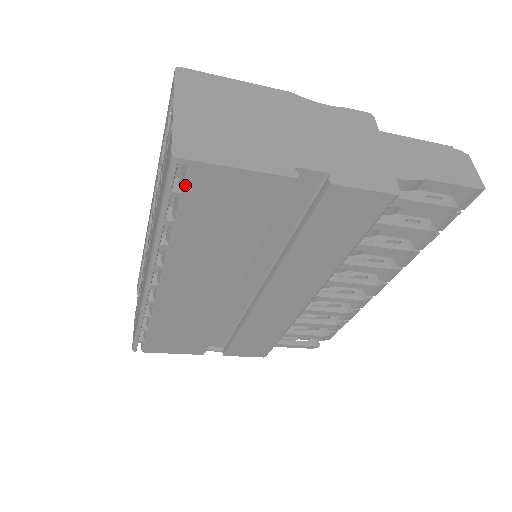
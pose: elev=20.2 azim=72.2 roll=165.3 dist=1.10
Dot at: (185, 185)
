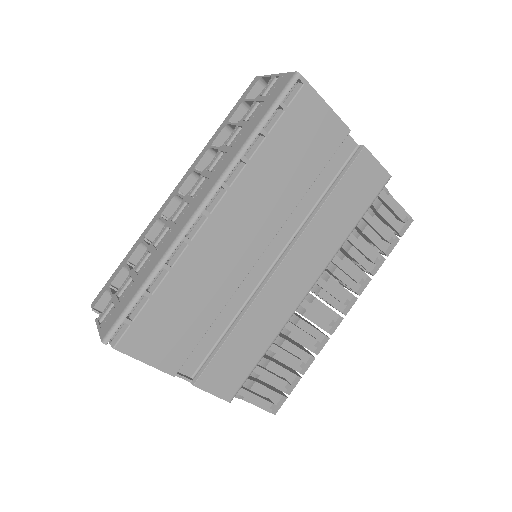
Dot at: (293, 100)
